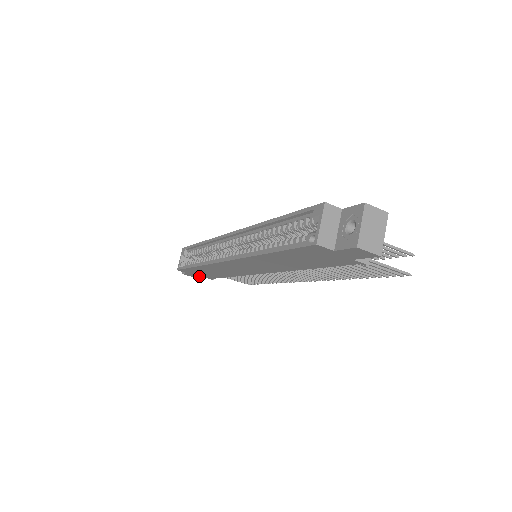
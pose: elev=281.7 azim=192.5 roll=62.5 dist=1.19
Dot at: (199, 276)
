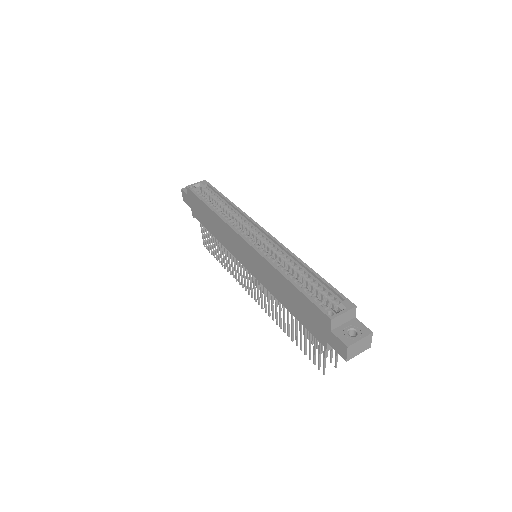
Dot at: (190, 205)
